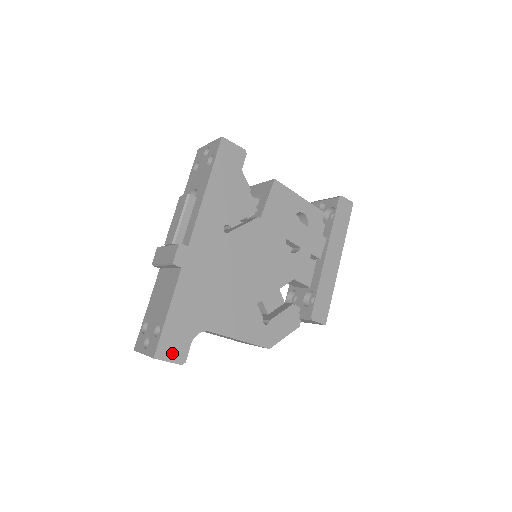
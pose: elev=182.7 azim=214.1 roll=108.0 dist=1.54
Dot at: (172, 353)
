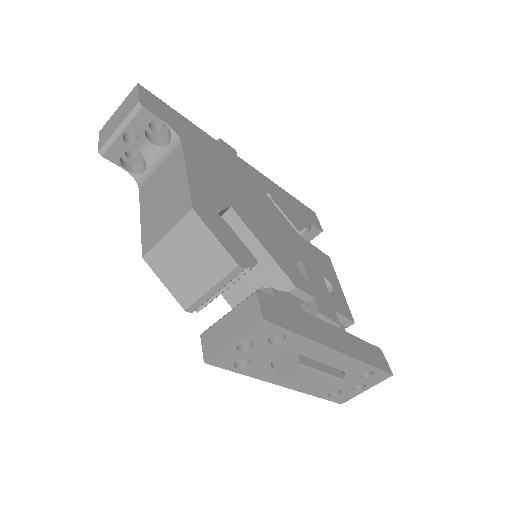
Dot at: (148, 100)
